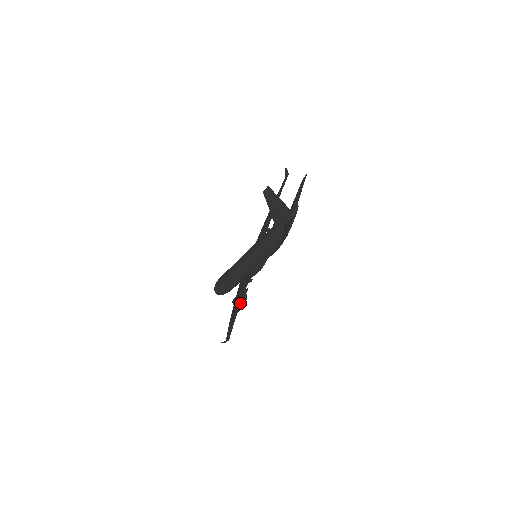
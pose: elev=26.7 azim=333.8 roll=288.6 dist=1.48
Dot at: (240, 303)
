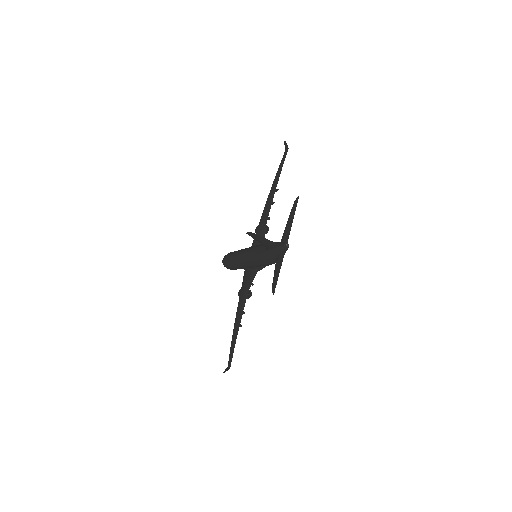
Dot at: (241, 318)
